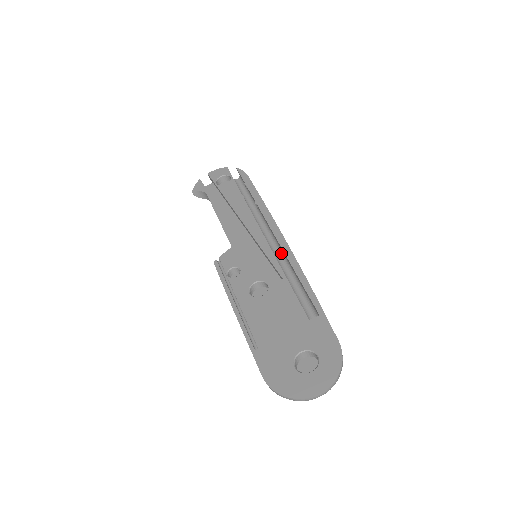
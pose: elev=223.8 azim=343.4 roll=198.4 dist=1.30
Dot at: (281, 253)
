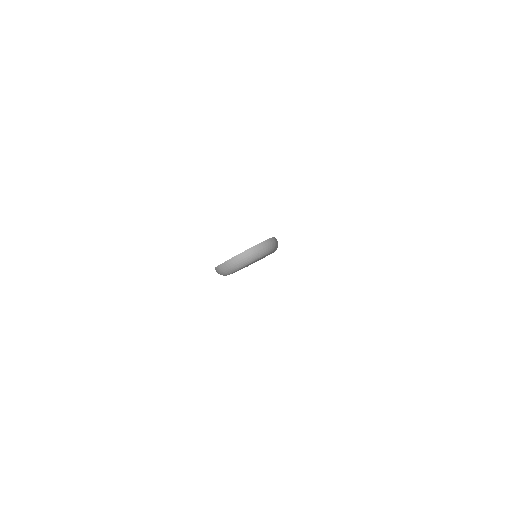
Dot at: occluded
